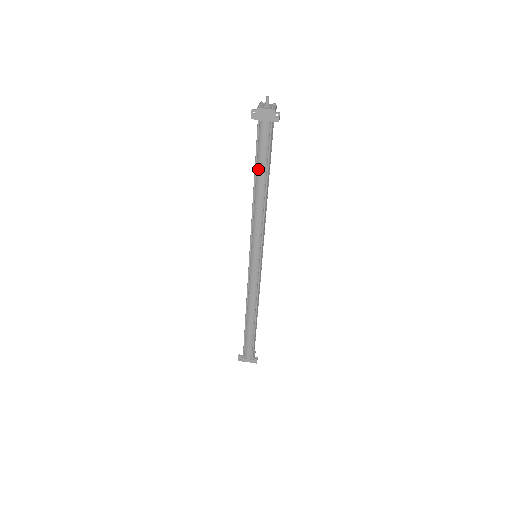
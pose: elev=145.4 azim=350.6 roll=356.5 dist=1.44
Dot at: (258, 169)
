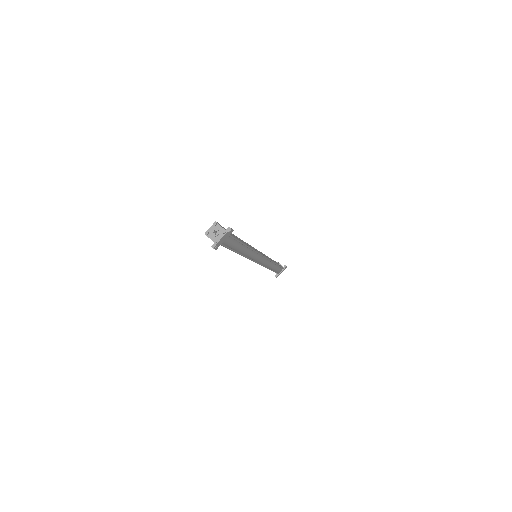
Dot at: (235, 249)
